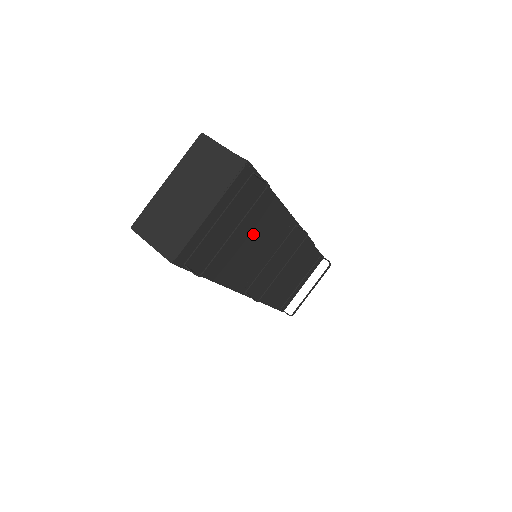
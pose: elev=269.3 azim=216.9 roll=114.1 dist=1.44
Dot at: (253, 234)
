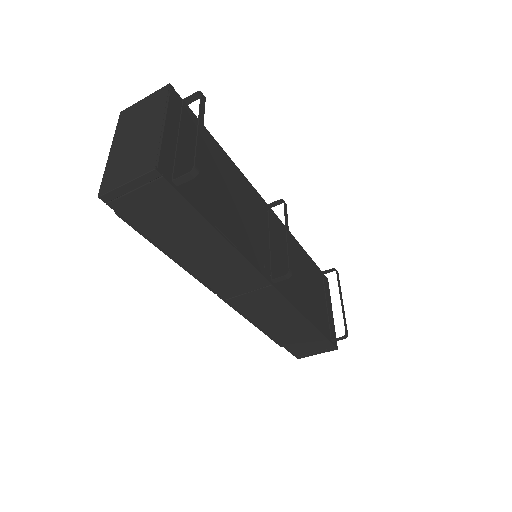
Dot at: (229, 188)
